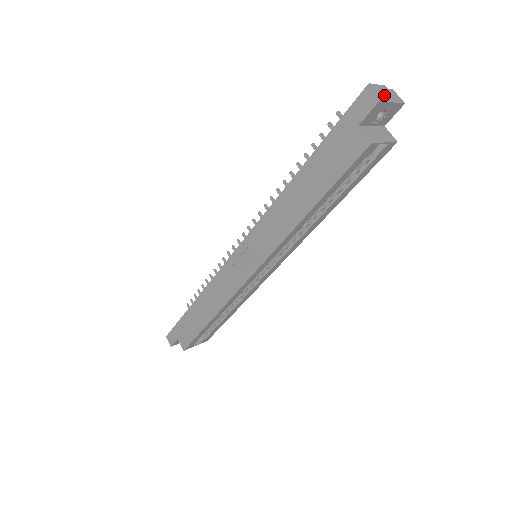
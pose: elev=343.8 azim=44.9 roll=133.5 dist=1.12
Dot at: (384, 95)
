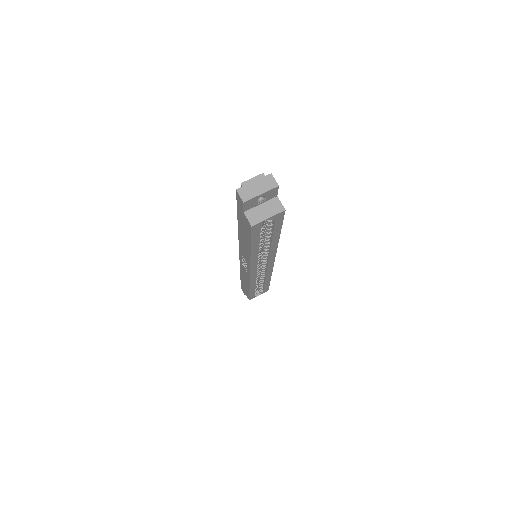
Dot at: (254, 189)
